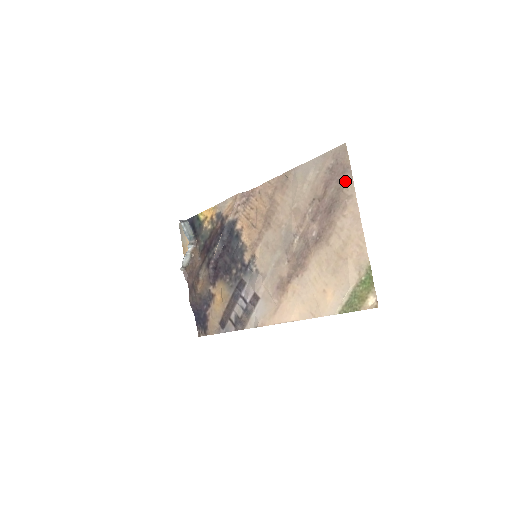
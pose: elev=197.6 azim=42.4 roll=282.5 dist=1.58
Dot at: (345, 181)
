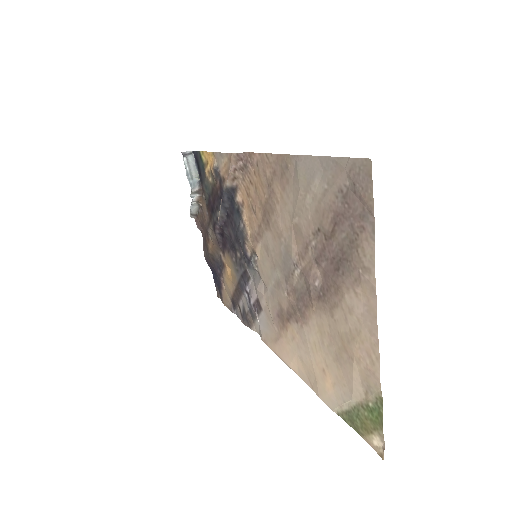
Dot at: (362, 235)
